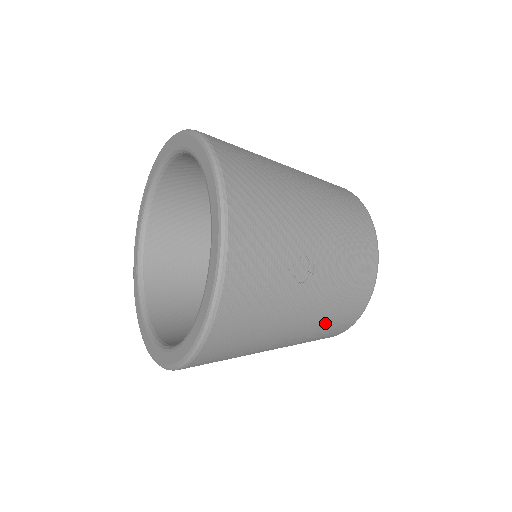
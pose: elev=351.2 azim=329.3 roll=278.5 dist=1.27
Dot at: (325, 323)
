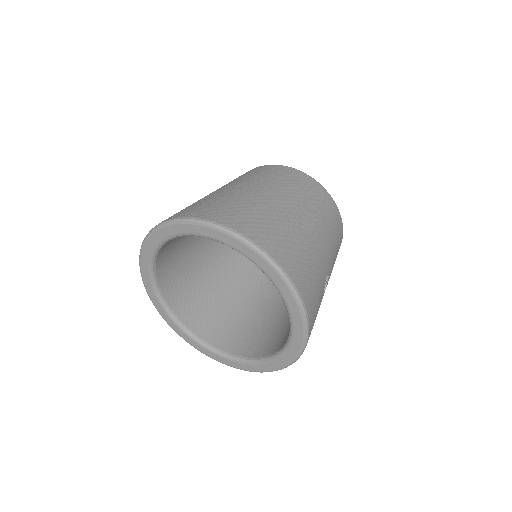
Dot at: occluded
